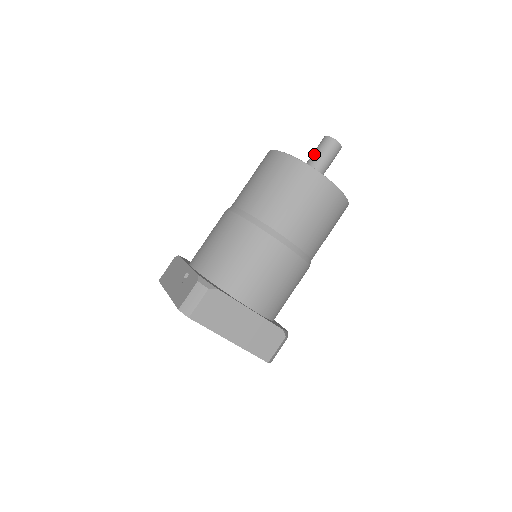
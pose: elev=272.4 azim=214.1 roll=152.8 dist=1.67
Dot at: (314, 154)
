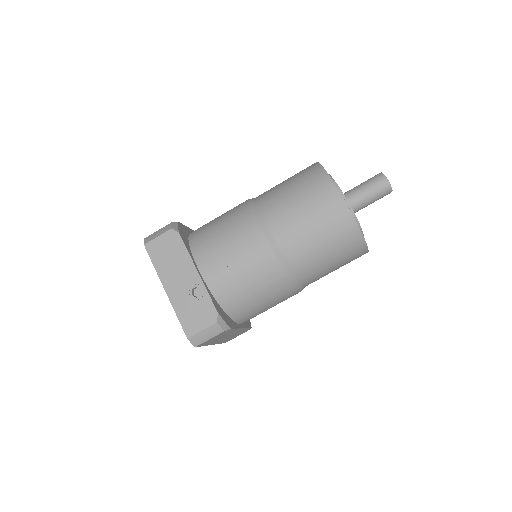
Dot at: (366, 193)
